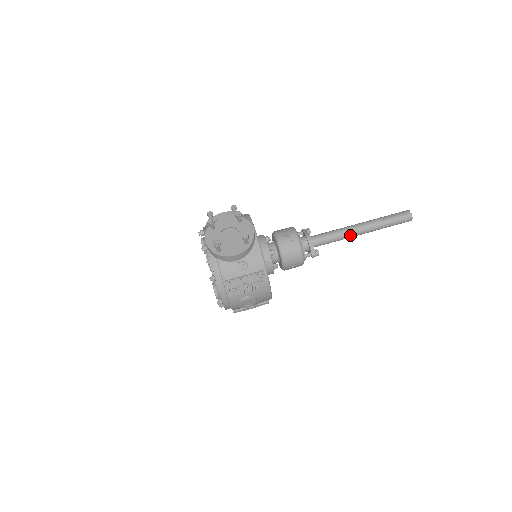
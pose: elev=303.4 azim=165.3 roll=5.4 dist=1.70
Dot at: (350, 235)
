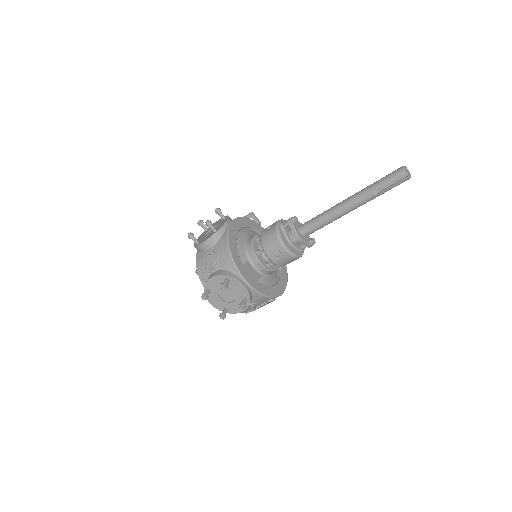
Dot at: occluded
